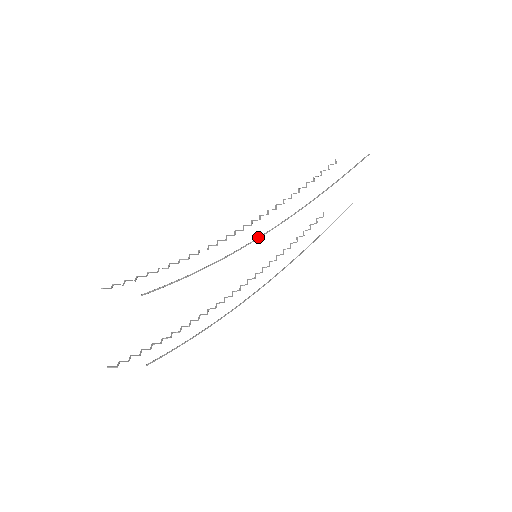
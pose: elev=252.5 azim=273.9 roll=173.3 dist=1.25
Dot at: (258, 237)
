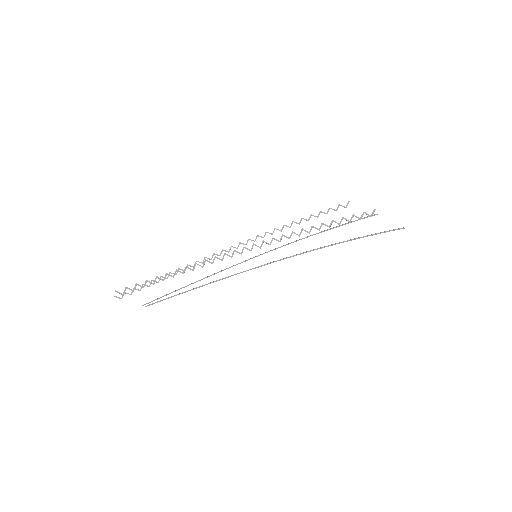
Dot at: occluded
